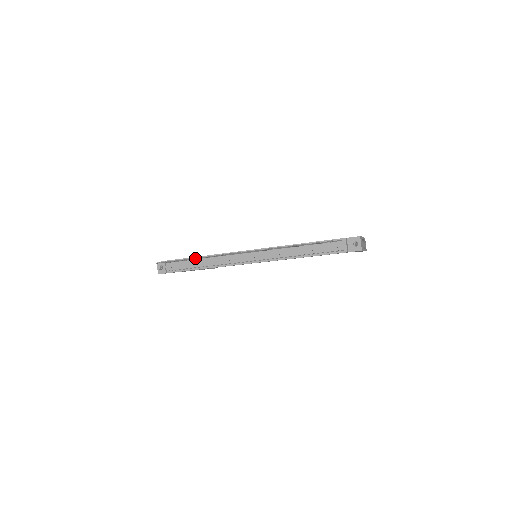
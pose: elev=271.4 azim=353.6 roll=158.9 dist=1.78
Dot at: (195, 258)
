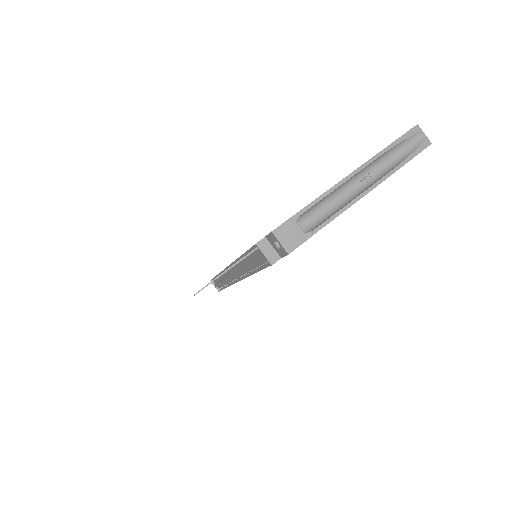
Dot at: occluded
